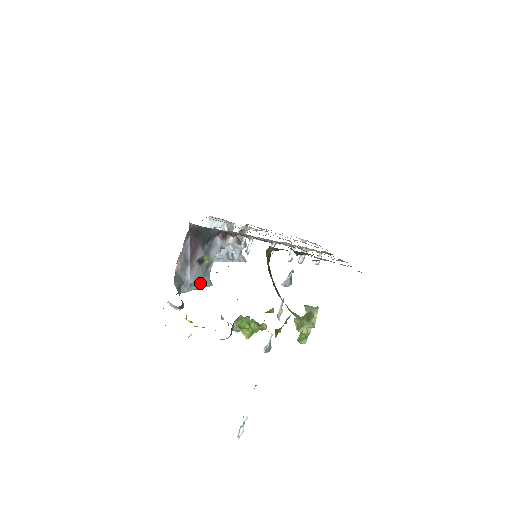
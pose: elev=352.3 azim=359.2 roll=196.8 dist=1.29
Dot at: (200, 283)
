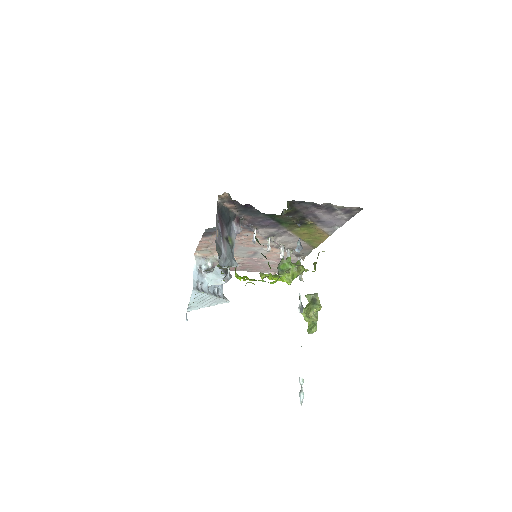
Dot at: (231, 260)
